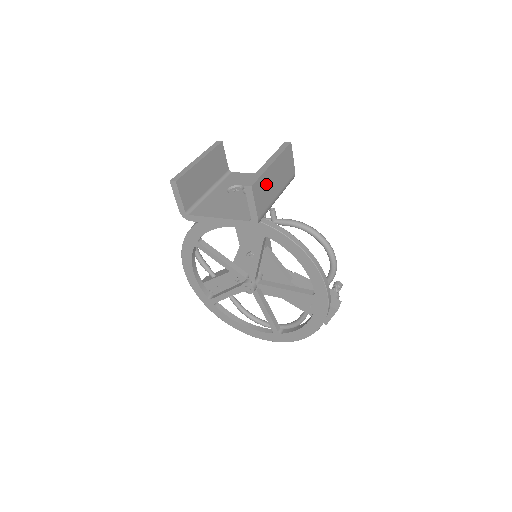
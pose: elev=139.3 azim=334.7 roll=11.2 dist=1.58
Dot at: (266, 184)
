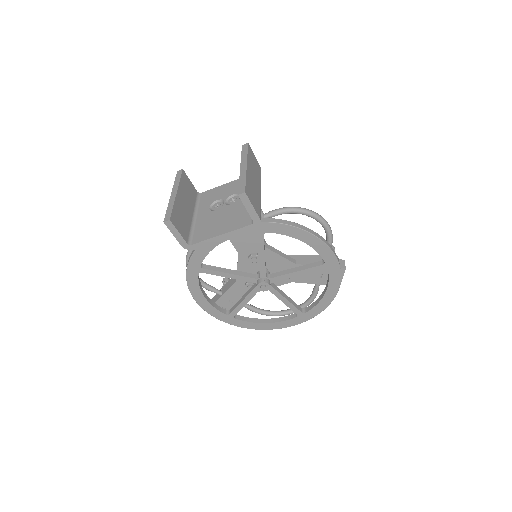
Dot at: (251, 186)
